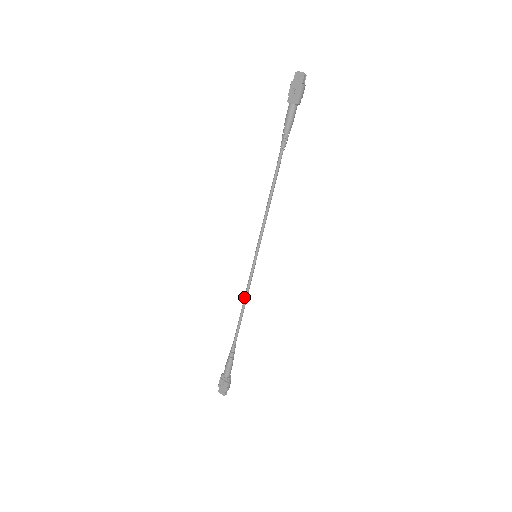
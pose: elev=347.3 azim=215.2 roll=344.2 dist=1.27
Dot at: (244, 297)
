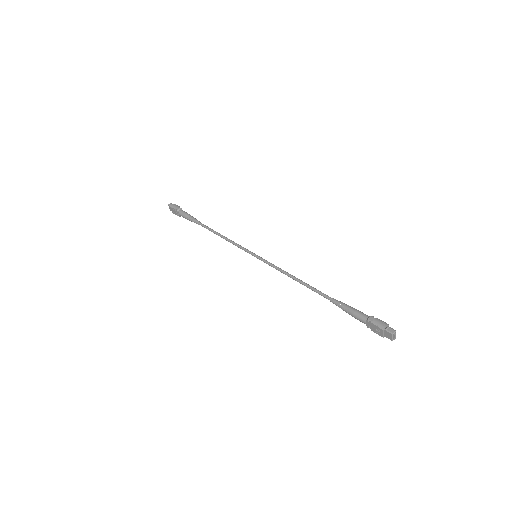
Dot at: (228, 240)
